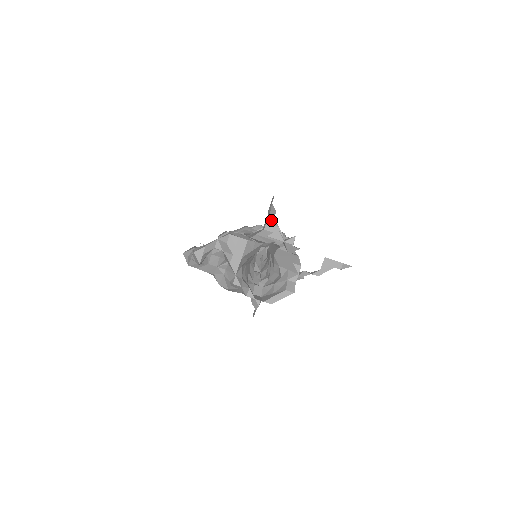
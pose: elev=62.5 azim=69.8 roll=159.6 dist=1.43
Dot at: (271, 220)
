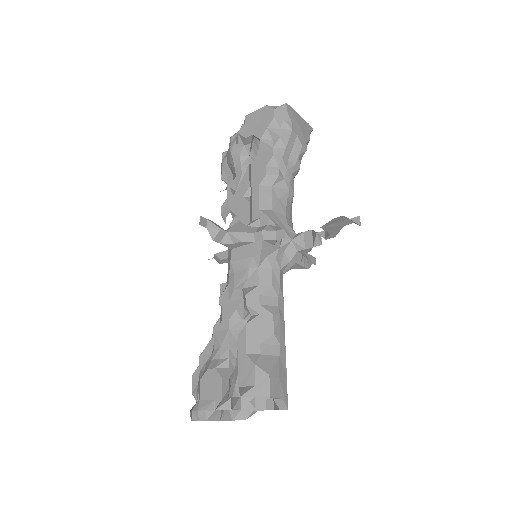
Dot at: (226, 241)
